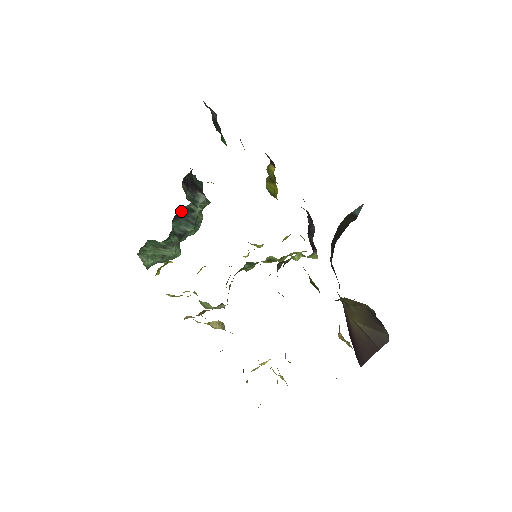
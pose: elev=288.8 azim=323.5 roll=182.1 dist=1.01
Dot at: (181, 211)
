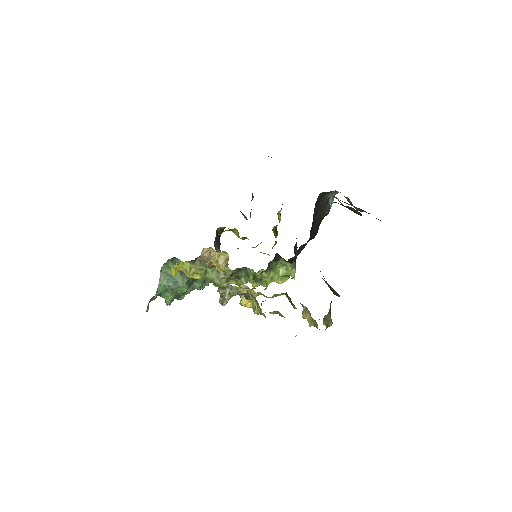
Dot at: occluded
